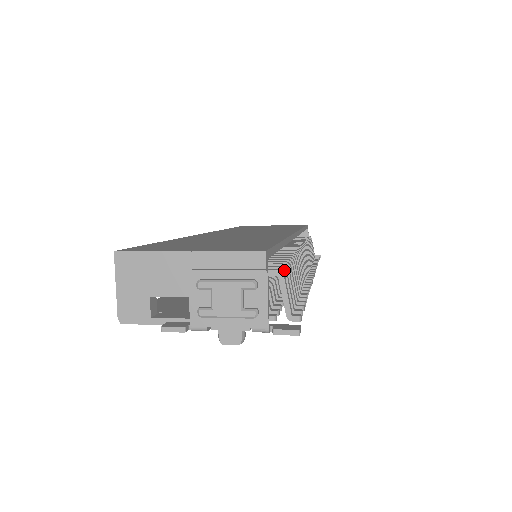
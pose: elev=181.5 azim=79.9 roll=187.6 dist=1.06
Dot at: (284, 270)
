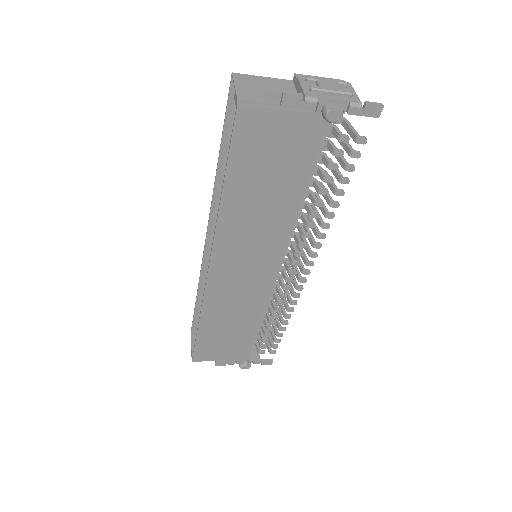
Dot at: occluded
